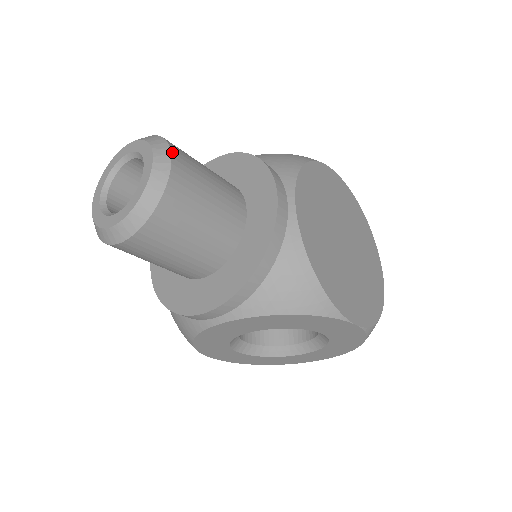
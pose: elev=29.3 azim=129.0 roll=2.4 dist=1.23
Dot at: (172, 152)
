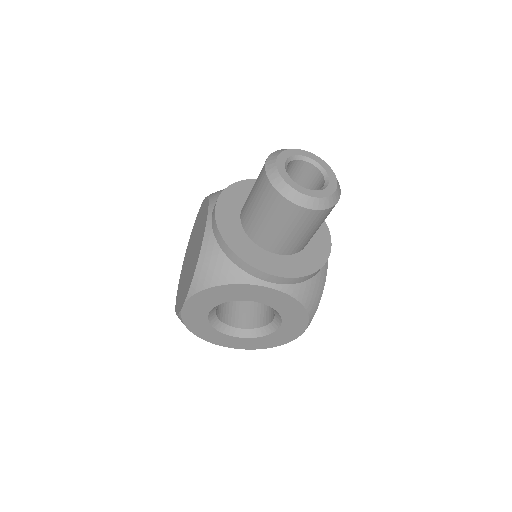
Dot at: occluded
